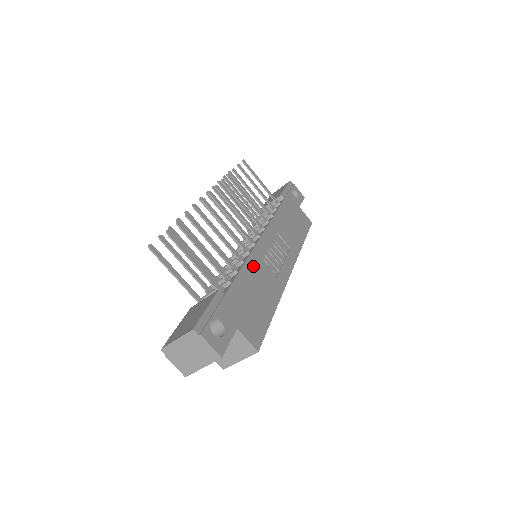
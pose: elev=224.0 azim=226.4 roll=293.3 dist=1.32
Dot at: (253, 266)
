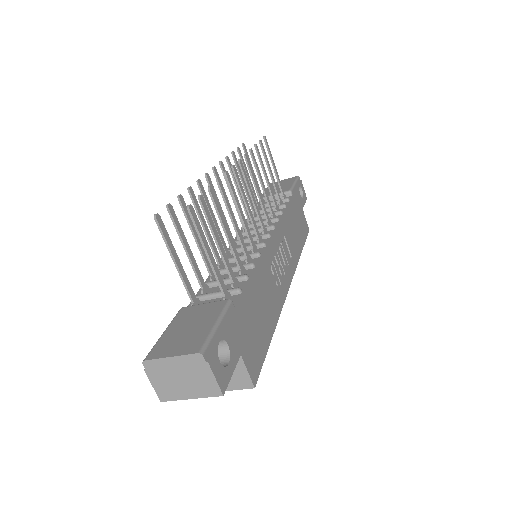
Dot at: (262, 273)
